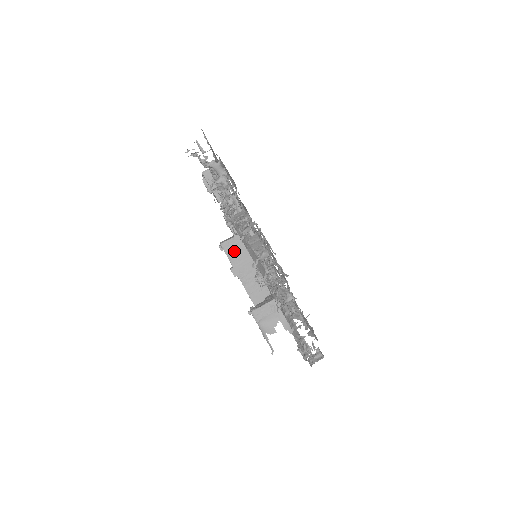
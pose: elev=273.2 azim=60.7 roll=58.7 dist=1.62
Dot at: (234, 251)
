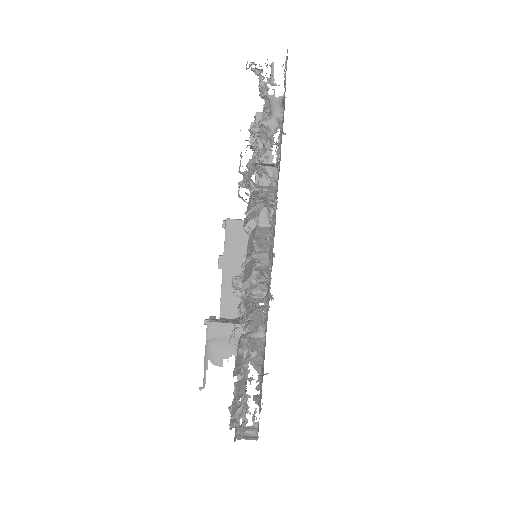
Dot at: (237, 237)
